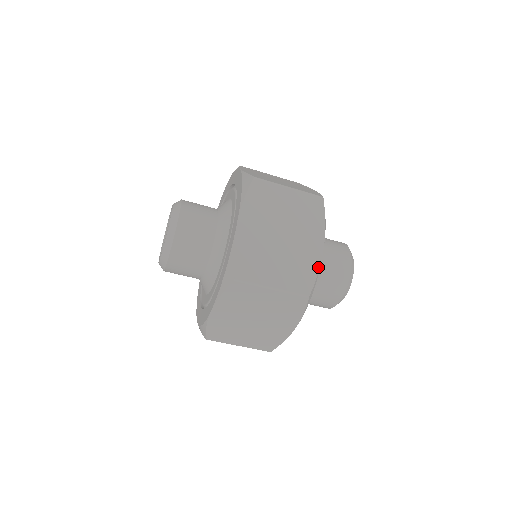
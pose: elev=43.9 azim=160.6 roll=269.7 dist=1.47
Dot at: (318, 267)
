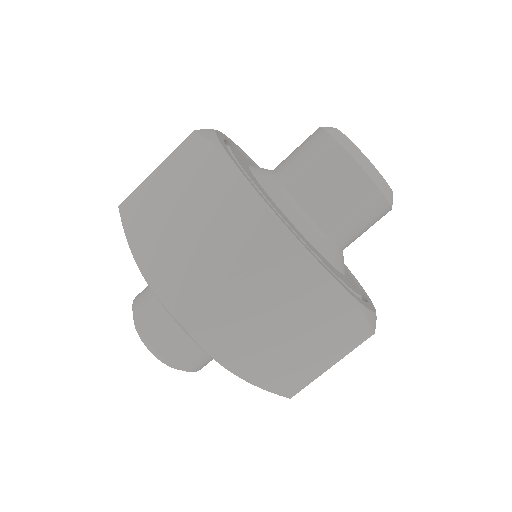
Dot at: (355, 306)
